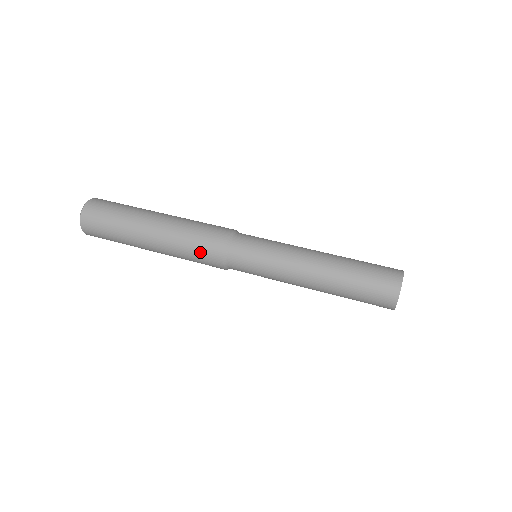
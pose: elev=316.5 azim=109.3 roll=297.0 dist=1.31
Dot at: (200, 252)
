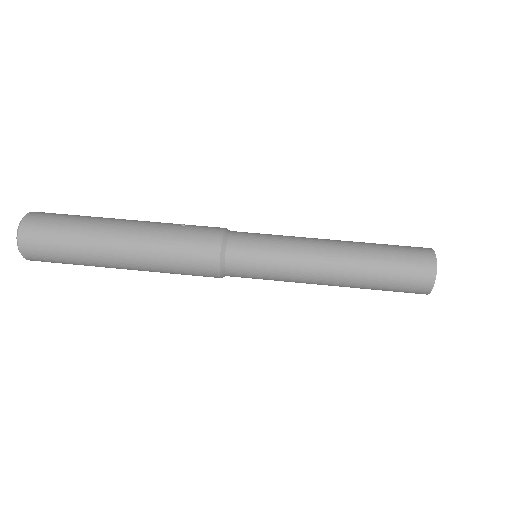
Dot at: (189, 270)
